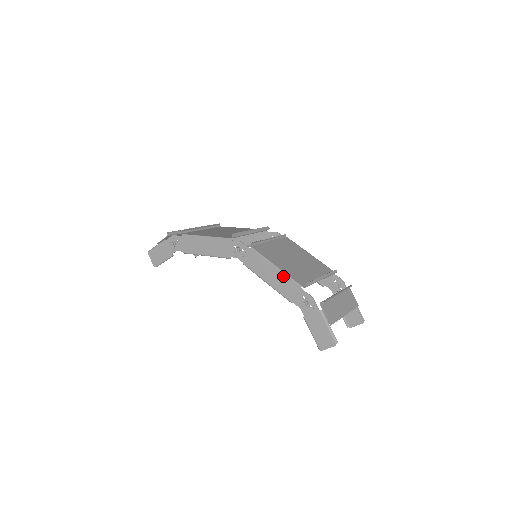
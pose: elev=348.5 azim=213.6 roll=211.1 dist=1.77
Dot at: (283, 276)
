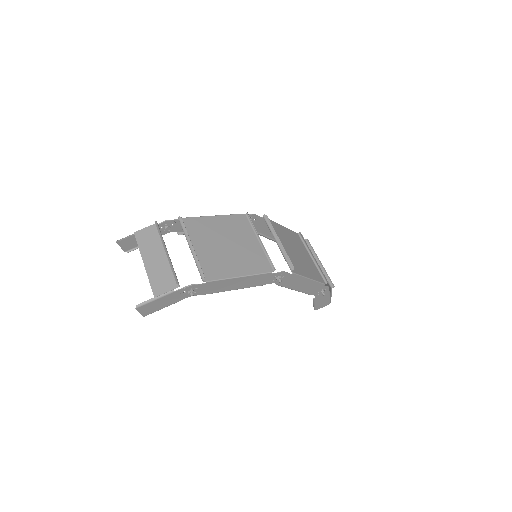
Dot at: (313, 283)
